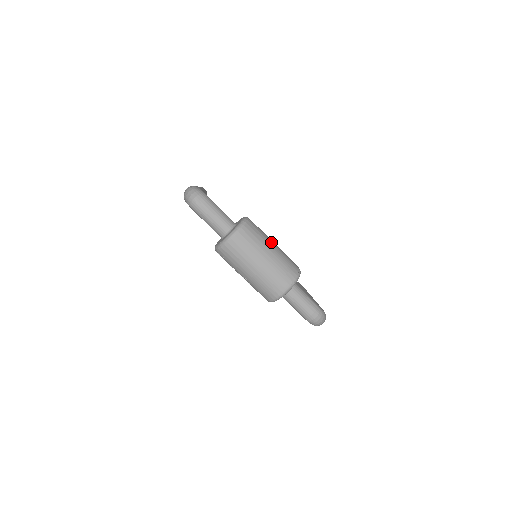
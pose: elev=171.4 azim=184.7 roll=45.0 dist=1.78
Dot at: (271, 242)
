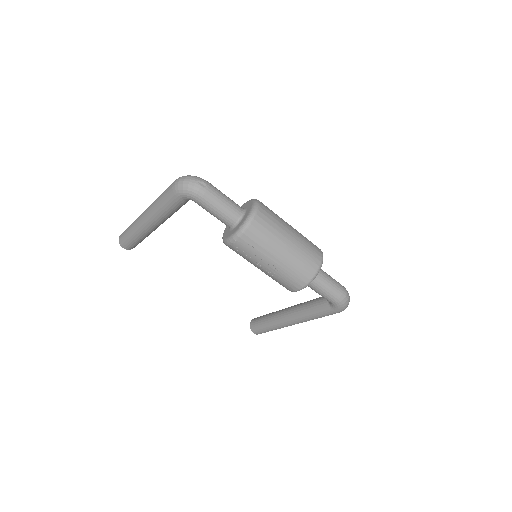
Dot at: occluded
